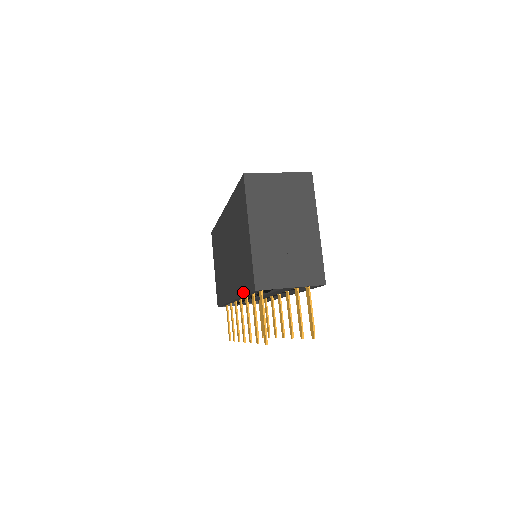
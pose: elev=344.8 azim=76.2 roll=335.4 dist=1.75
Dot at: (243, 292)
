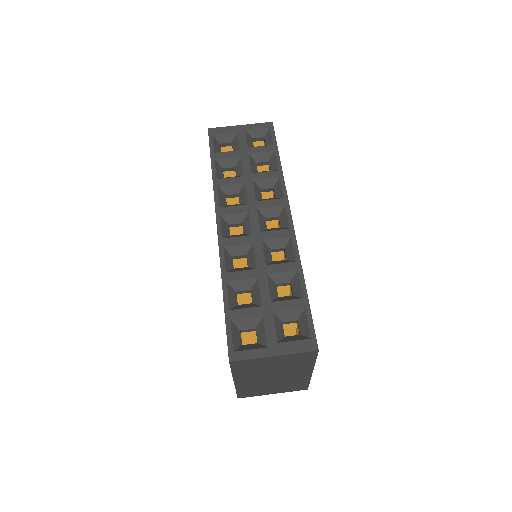
Dot at: occluded
